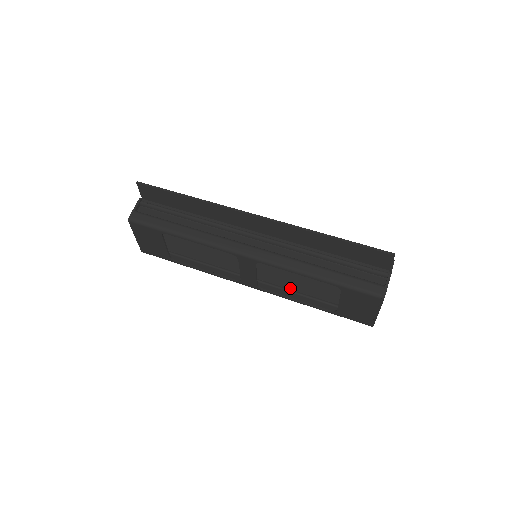
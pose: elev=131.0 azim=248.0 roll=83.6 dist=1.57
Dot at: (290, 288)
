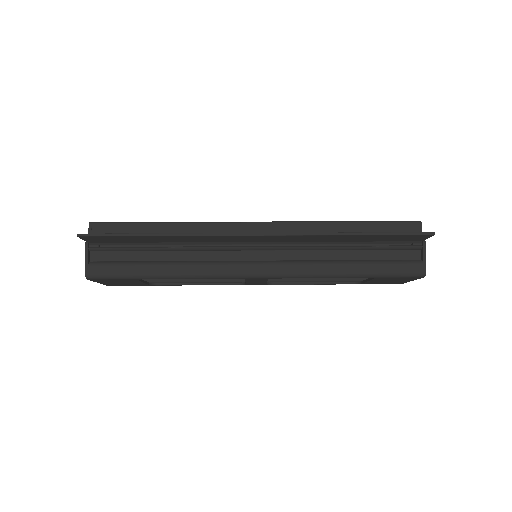
Dot at: occluded
